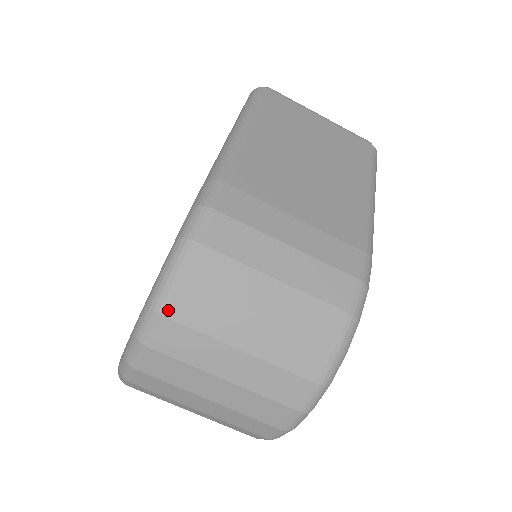
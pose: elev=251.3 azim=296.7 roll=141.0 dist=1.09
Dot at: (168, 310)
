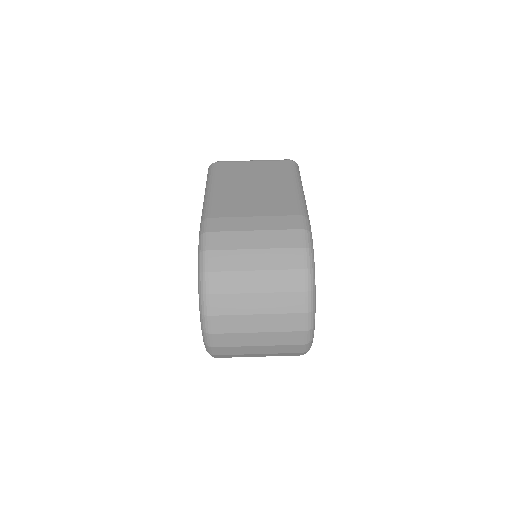
Dot at: (210, 290)
